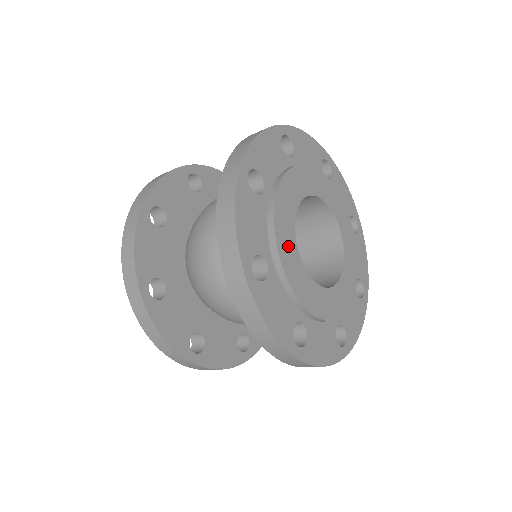
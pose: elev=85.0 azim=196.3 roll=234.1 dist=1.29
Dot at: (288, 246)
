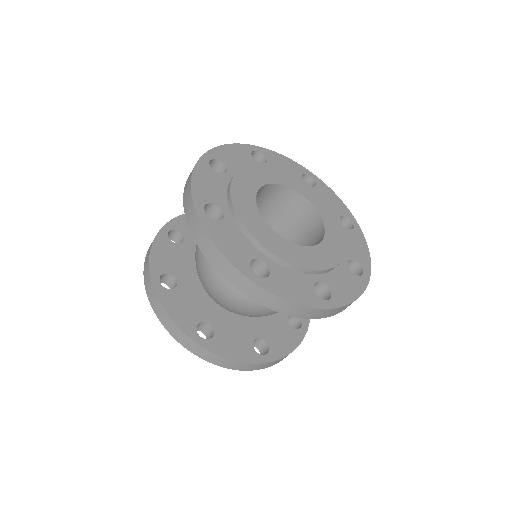
Dot at: (251, 179)
